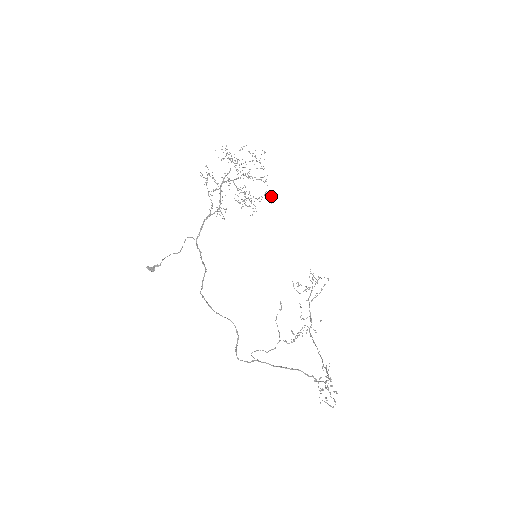
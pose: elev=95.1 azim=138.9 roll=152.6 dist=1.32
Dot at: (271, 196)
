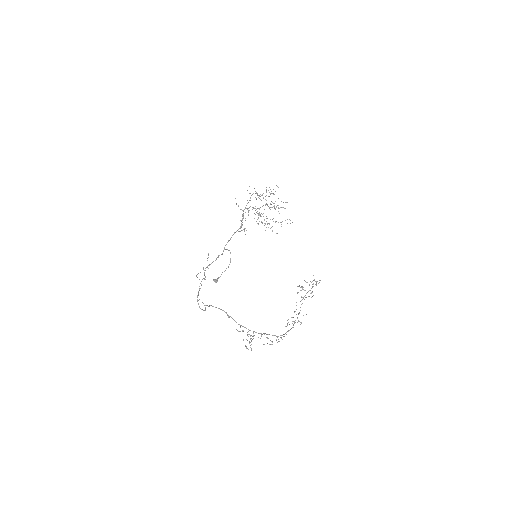
Dot at: occluded
